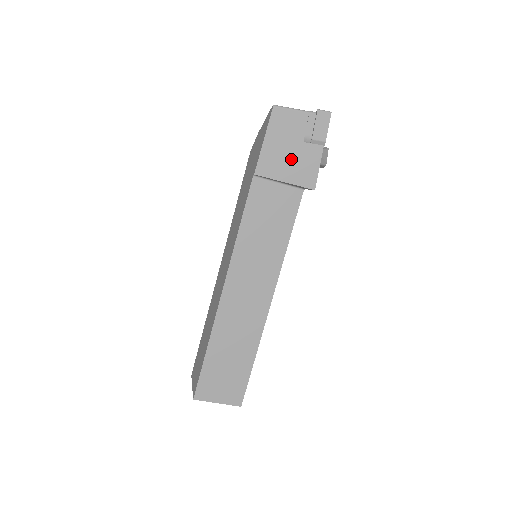
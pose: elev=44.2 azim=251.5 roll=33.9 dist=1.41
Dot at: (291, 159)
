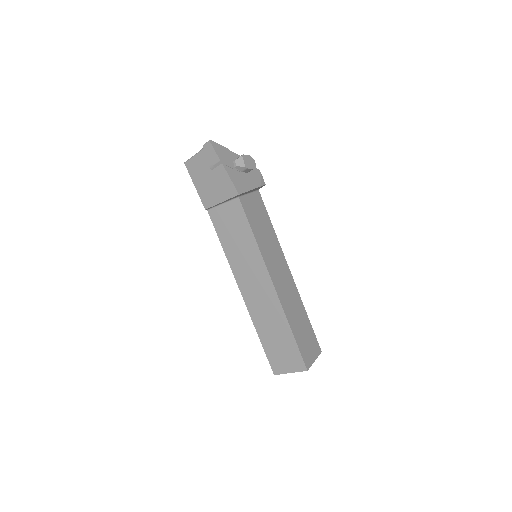
Dot at: (214, 186)
